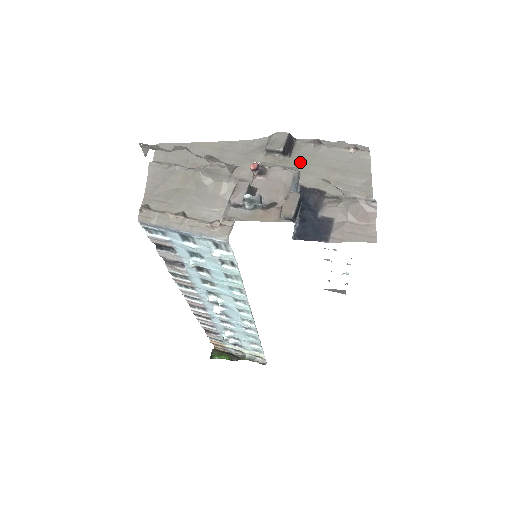
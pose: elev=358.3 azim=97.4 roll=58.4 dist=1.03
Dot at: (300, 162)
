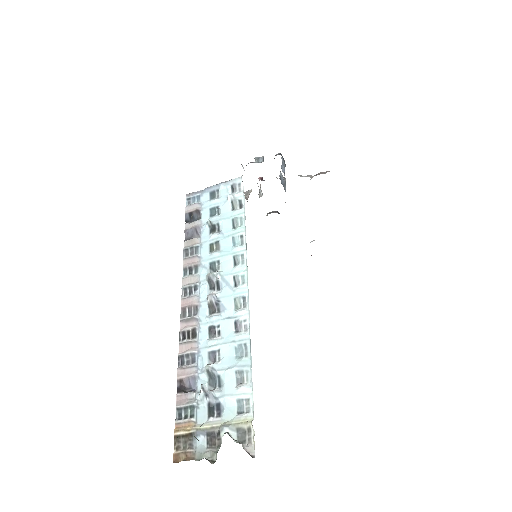
Dot at: occluded
